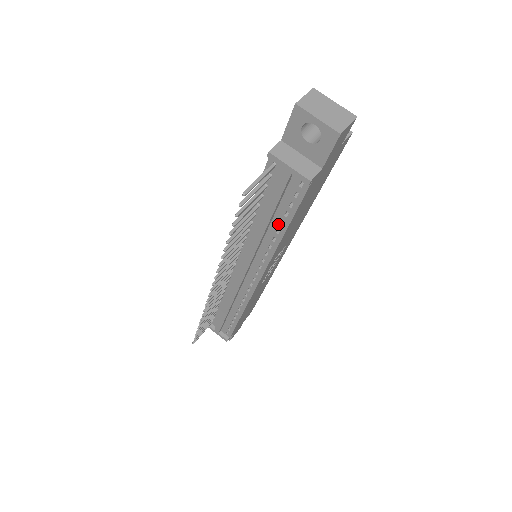
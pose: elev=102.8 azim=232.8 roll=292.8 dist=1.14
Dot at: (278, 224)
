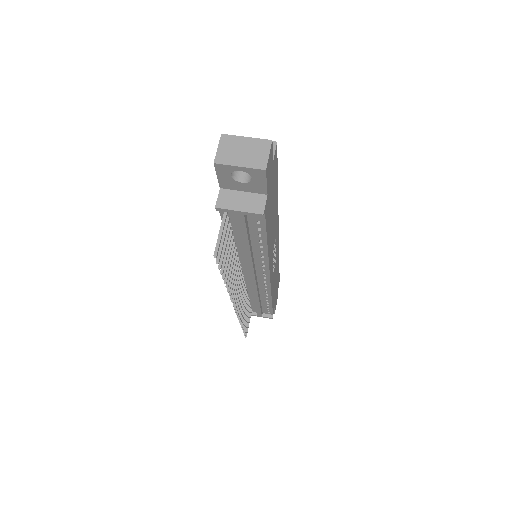
Dot at: (258, 243)
